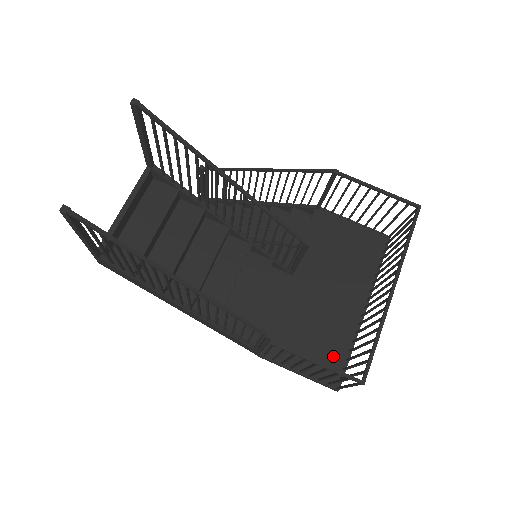
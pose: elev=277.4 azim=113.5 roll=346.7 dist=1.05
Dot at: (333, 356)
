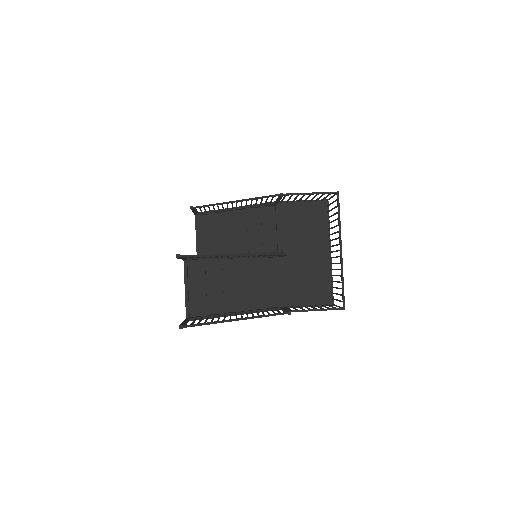
Dot at: (323, 289)
